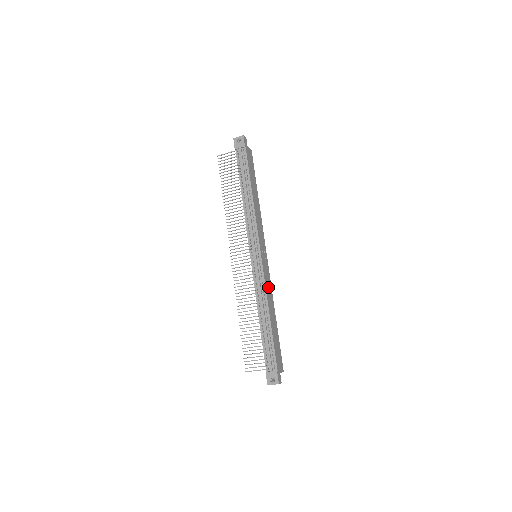
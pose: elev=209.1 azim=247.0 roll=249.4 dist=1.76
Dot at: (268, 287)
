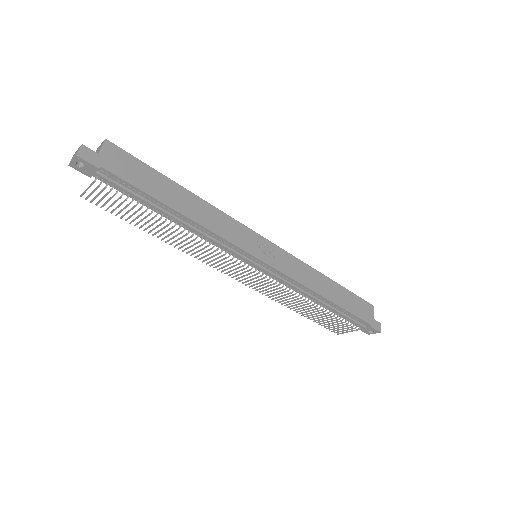
Dot at: (299, 272)
